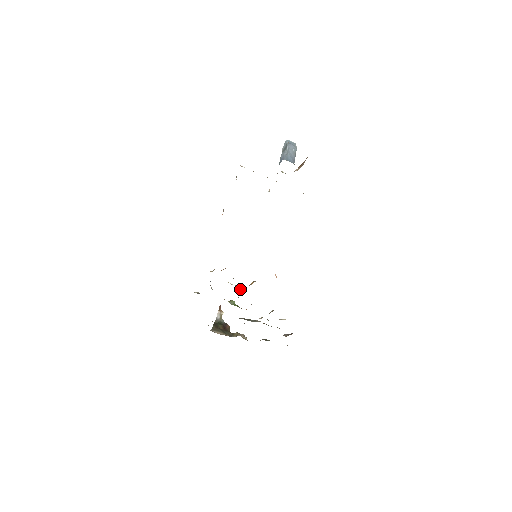
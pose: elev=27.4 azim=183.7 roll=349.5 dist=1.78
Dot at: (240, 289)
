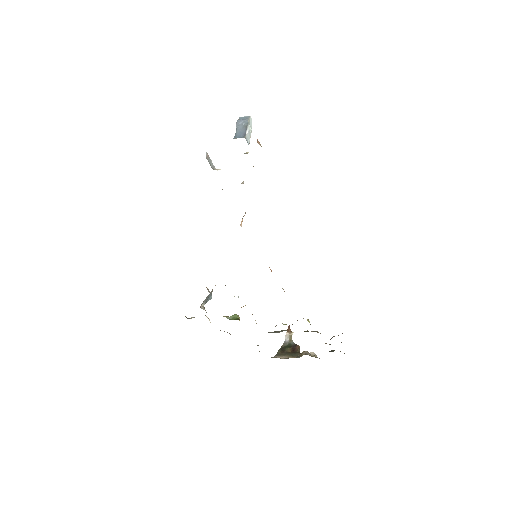
Dot at: occluded
